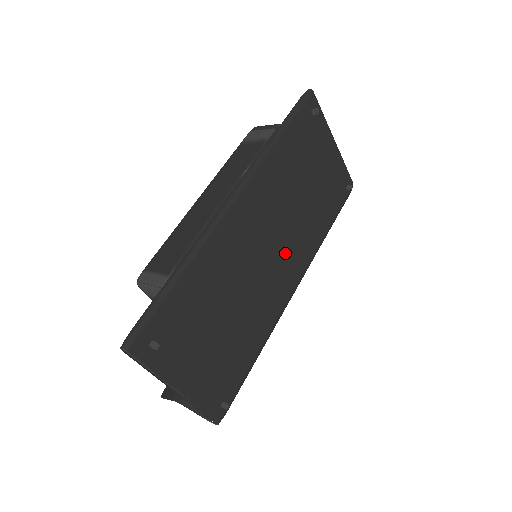
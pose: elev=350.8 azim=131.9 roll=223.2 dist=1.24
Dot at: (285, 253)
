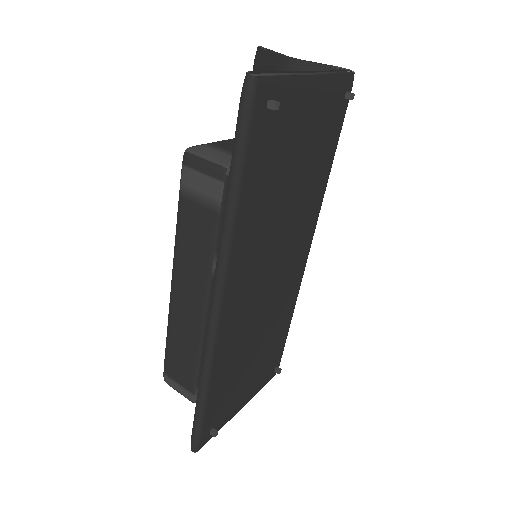
Dot at: (289, 255)
